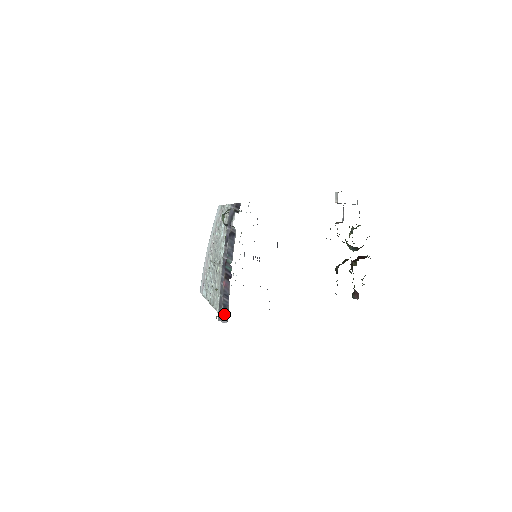
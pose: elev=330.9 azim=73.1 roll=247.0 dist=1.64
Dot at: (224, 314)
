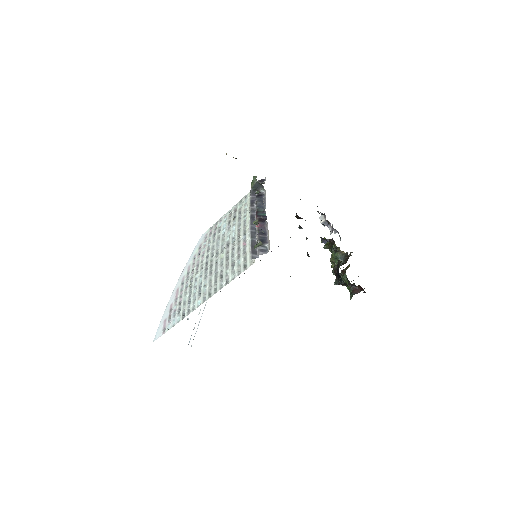
Dot at: (262, 248)
